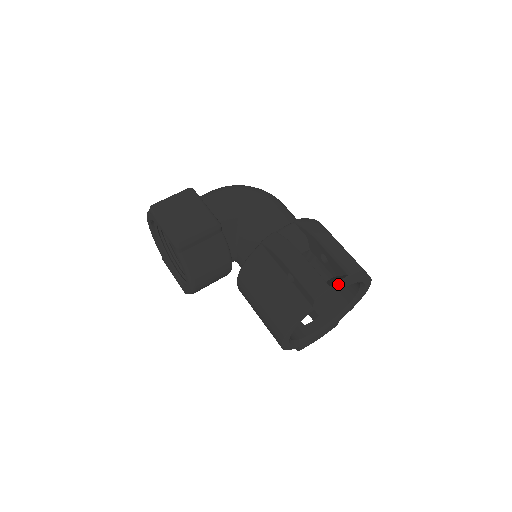
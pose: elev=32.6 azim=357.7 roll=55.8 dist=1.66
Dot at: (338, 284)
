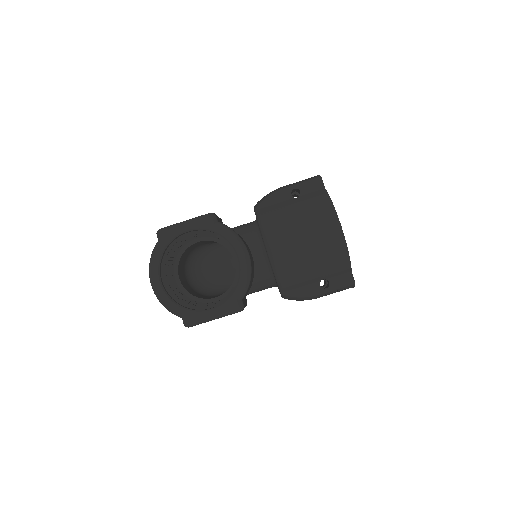
Dot at: occluded
